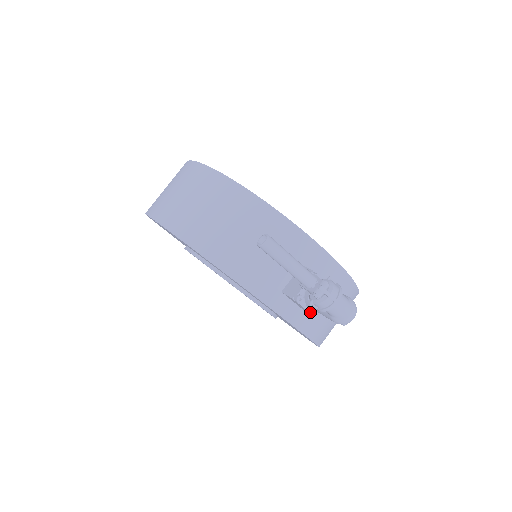
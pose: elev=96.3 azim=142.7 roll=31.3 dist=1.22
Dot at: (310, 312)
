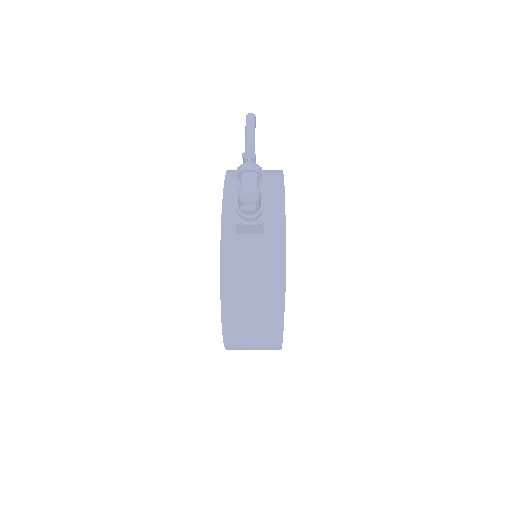
Dot at: (237, 218)
